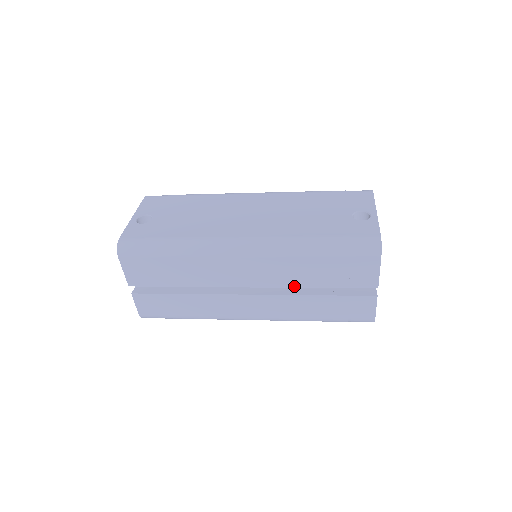
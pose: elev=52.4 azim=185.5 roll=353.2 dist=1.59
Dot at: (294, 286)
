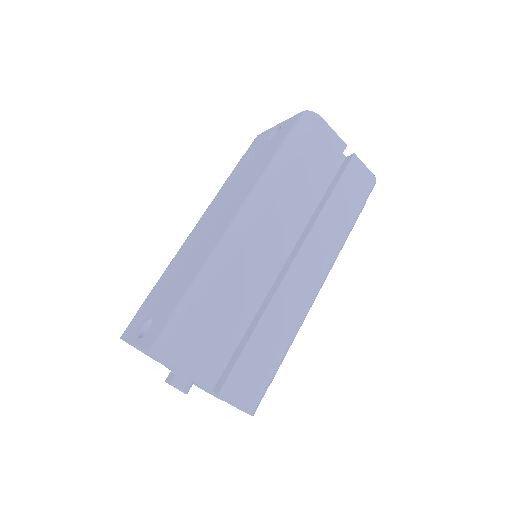
Dot at: (308, 210)
